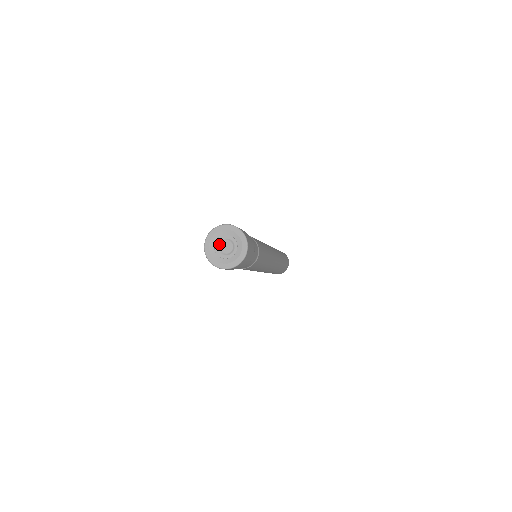
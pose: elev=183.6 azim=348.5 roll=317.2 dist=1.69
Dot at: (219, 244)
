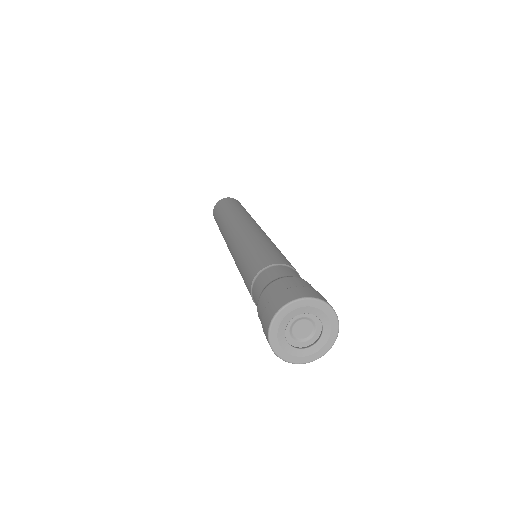
Dot at: (290, 329)
